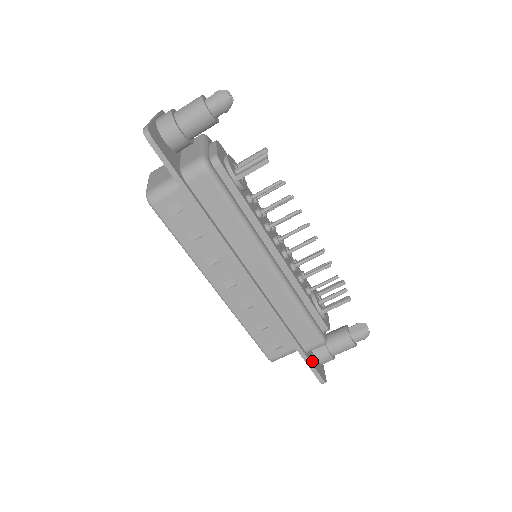
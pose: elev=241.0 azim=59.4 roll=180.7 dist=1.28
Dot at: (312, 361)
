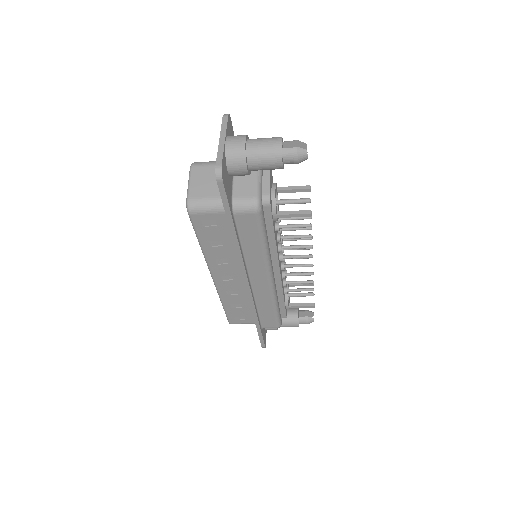
Dot at: (263, 334)
